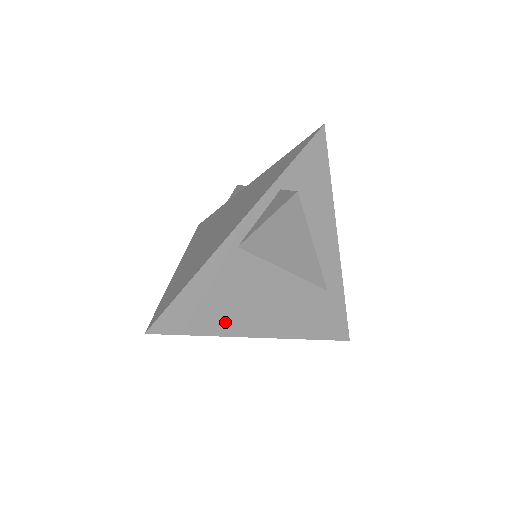
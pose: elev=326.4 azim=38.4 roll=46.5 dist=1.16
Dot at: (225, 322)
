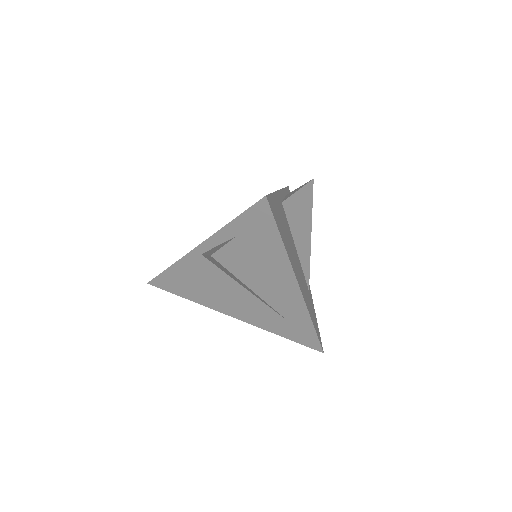
Dot at: (286, 246)
